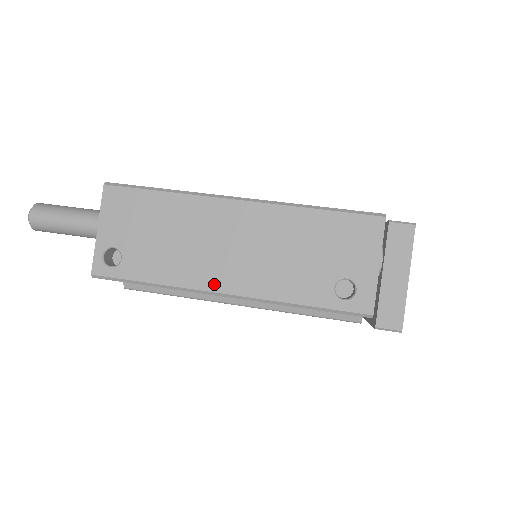
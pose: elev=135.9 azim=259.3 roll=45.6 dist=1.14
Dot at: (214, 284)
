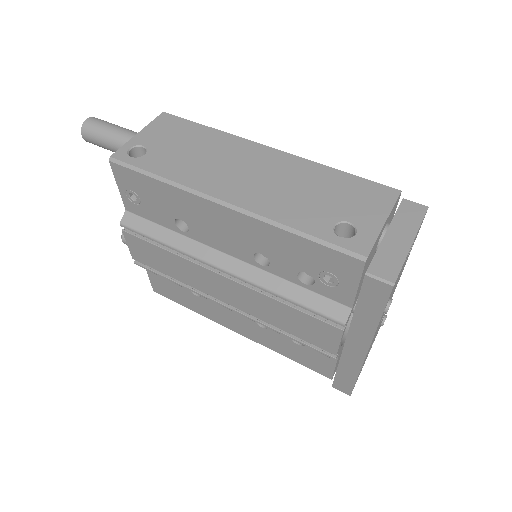
Dot at: (218, 192)
